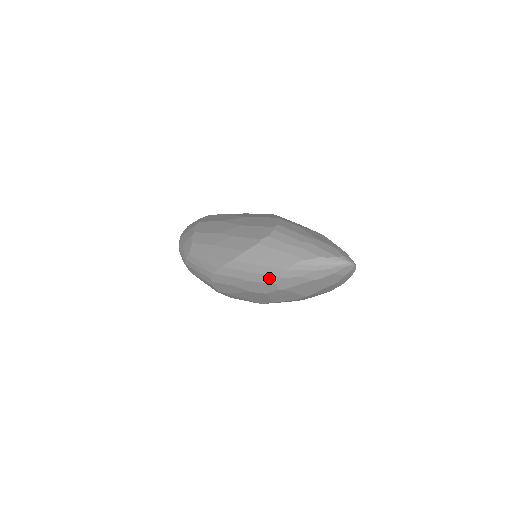
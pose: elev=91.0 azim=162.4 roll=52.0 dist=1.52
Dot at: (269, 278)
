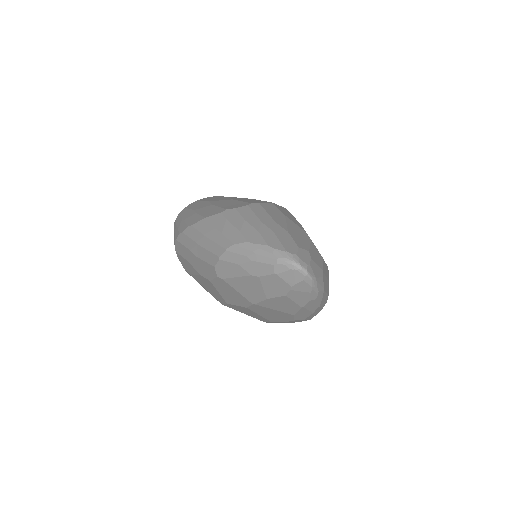
Dot at: (210, 256)
